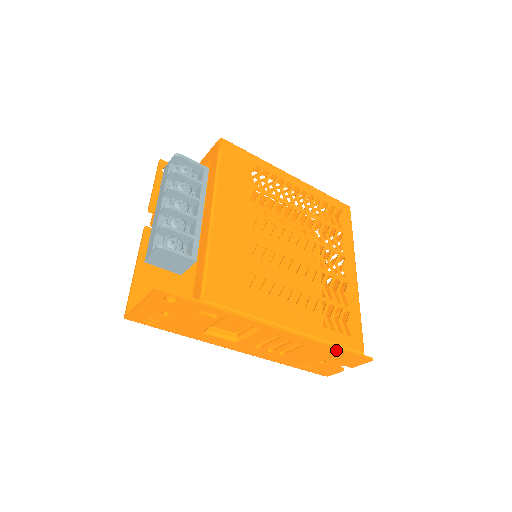
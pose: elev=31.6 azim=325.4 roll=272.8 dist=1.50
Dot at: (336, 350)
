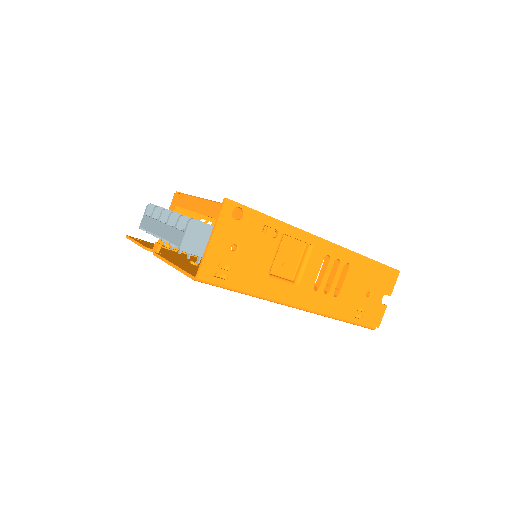
Dot at: (372, 263)
